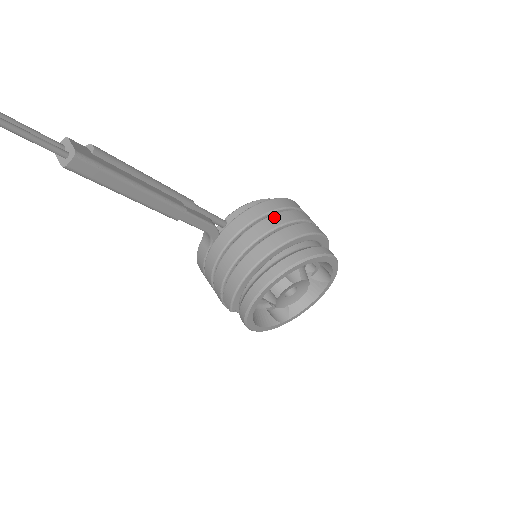
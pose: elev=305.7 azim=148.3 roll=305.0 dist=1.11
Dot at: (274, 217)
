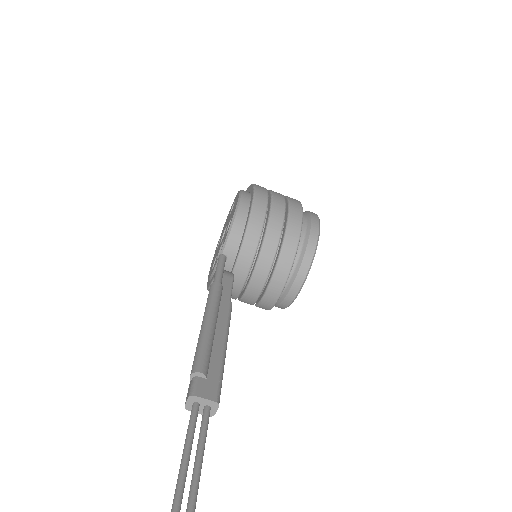
Dot at: (270, 232)
